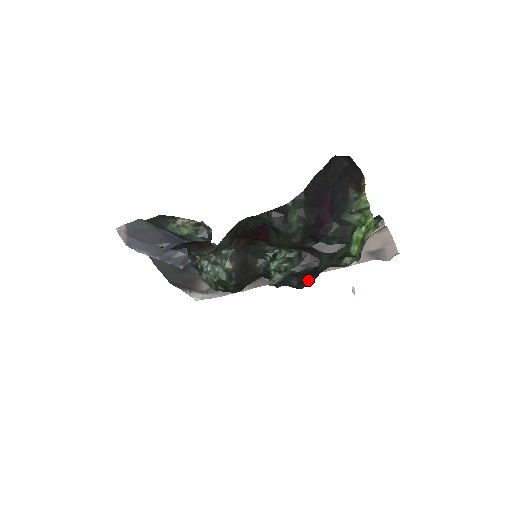
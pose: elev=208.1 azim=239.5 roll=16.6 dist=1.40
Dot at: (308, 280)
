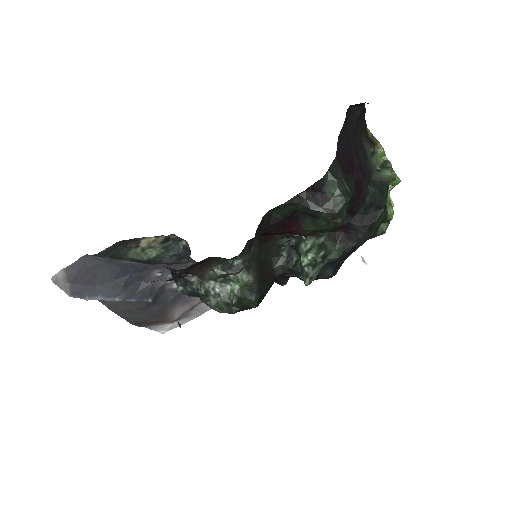
Dot at: (340, 264)
